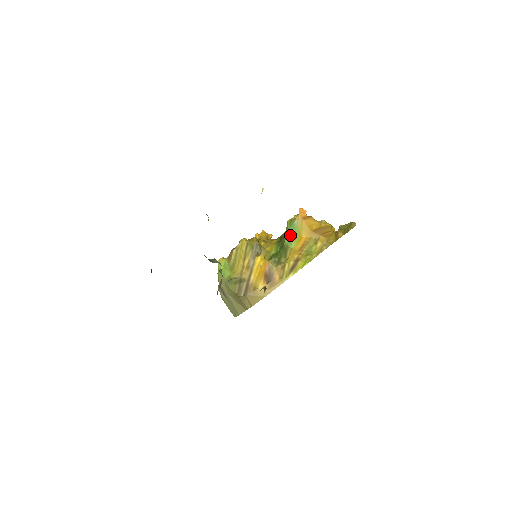
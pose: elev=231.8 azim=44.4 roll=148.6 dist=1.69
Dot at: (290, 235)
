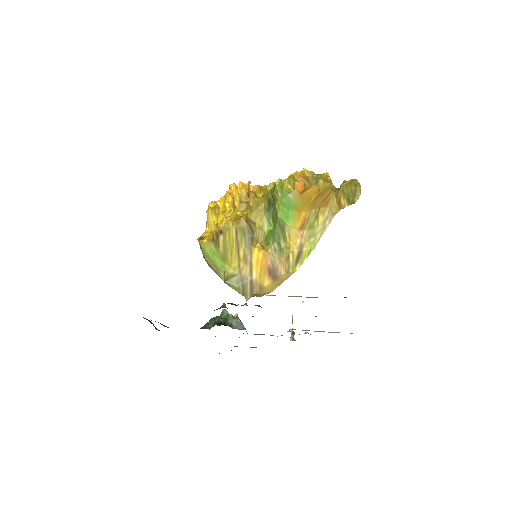
Dot at: (284, 208)
